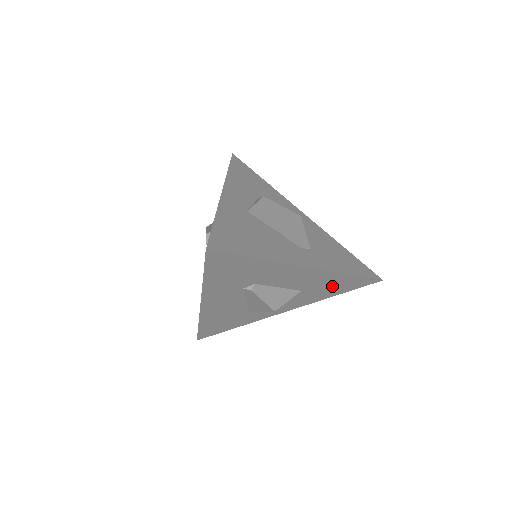
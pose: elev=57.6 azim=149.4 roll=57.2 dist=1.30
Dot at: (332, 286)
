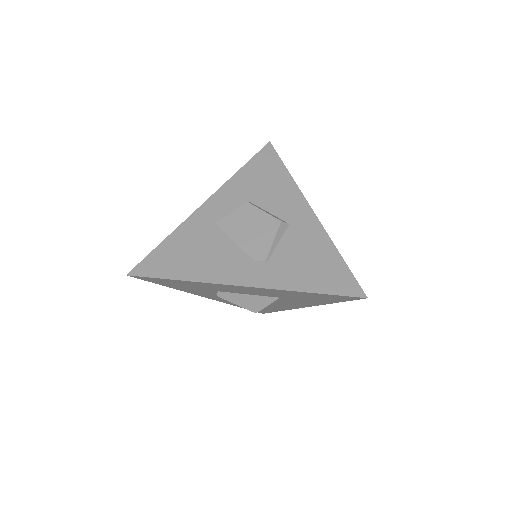
Dot at: (308, 297)
